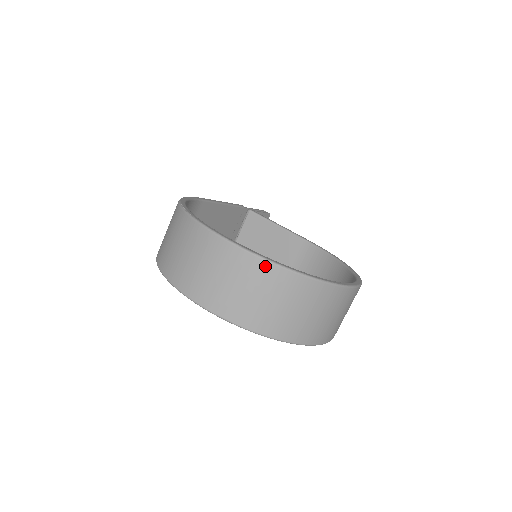
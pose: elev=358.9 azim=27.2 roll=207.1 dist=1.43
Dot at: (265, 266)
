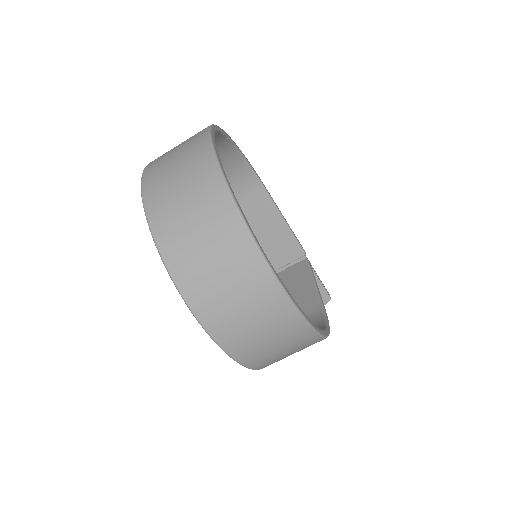
Dot at: (210, 162)
